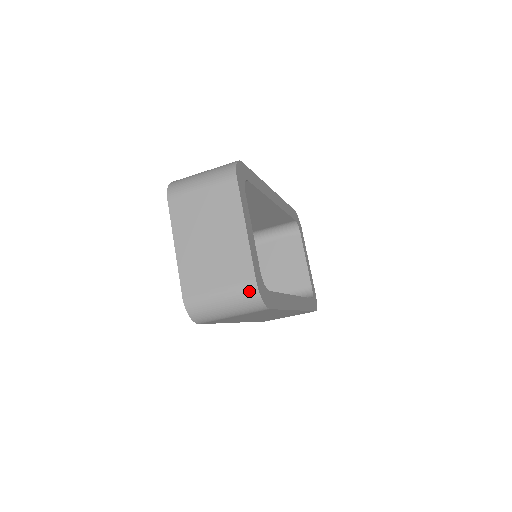
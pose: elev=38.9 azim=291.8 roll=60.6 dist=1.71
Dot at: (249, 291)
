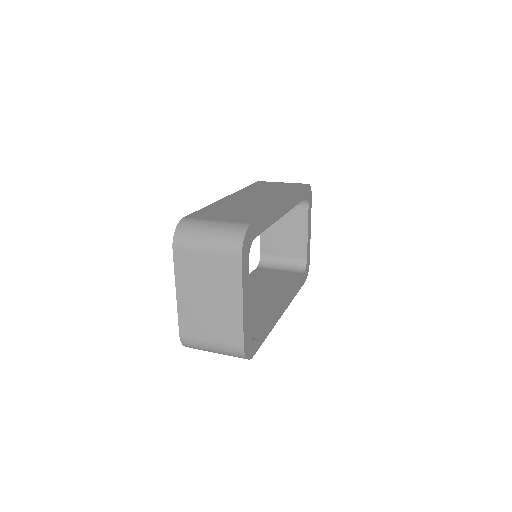
Dot at: (237, 352)
